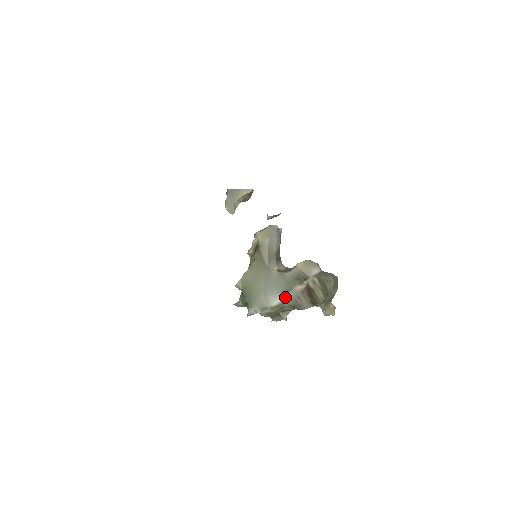
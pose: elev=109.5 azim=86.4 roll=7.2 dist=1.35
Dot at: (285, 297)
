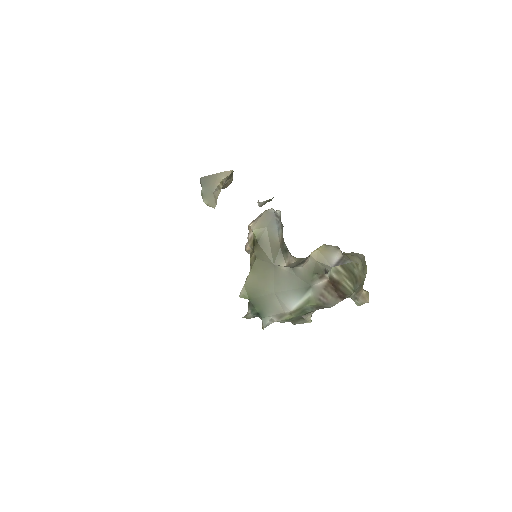
Dot at: (305, 298)
